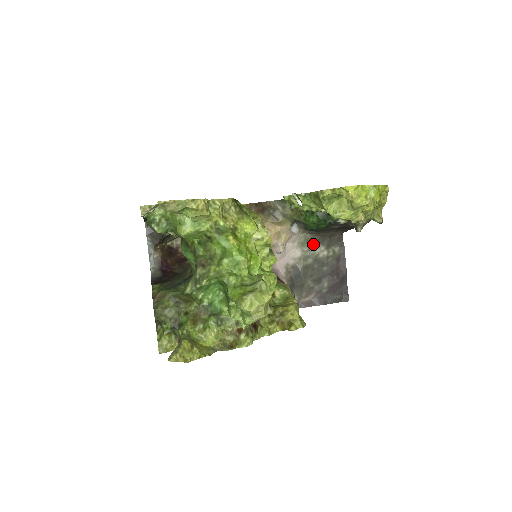
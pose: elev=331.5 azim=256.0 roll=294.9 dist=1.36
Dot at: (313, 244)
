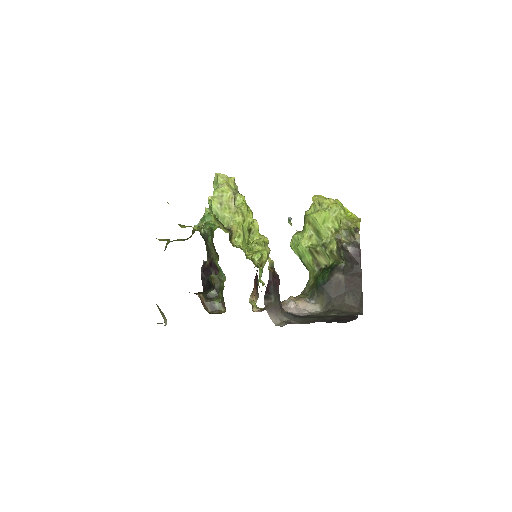
Dot at: occluded
